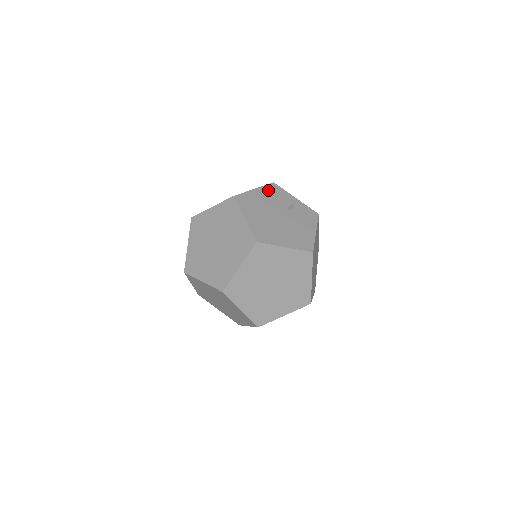
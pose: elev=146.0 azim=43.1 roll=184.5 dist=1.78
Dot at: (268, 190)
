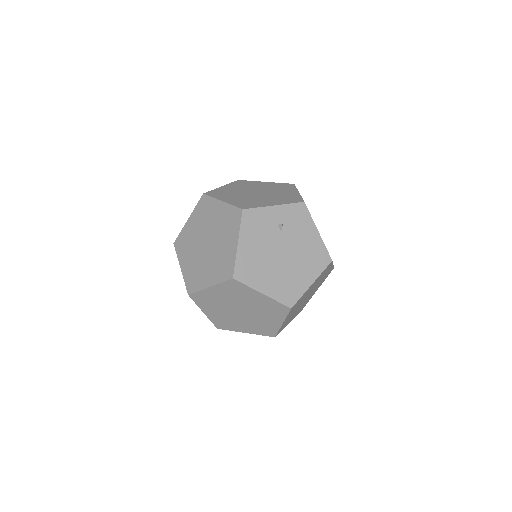
Dot at: (248, 229)
